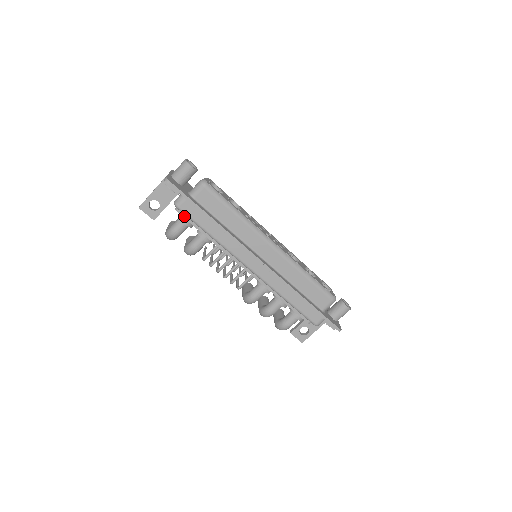
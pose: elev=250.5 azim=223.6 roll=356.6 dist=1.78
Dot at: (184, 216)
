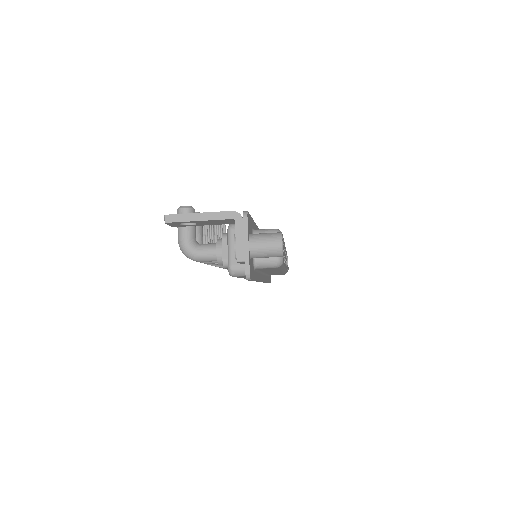
Dot at: (227, 268)
